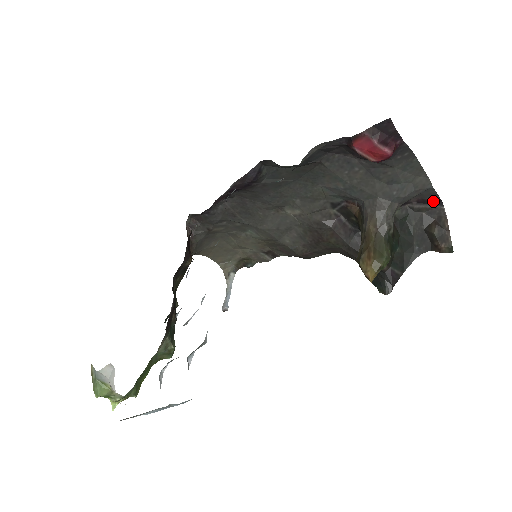
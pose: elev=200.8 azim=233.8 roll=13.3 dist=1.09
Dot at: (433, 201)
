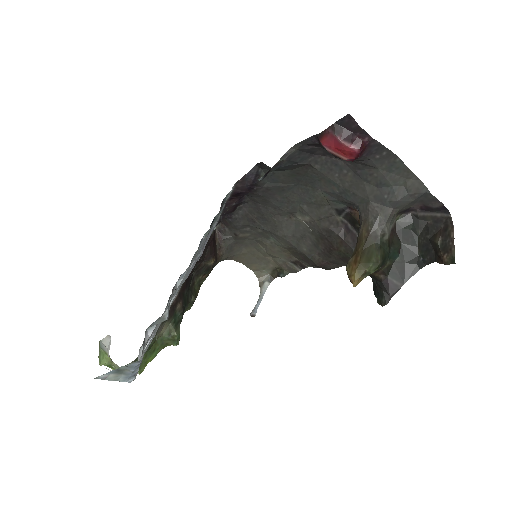
Dot at: (437, 208)
